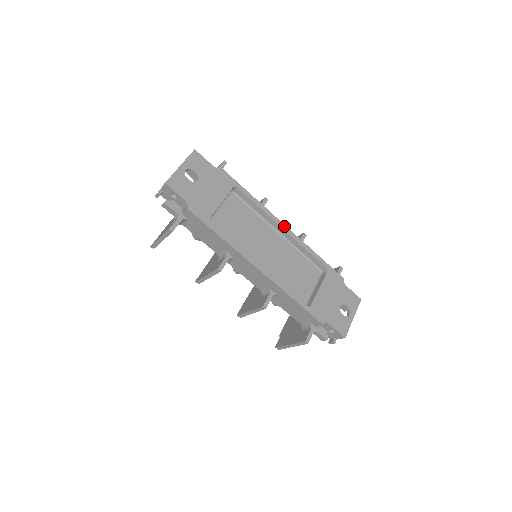
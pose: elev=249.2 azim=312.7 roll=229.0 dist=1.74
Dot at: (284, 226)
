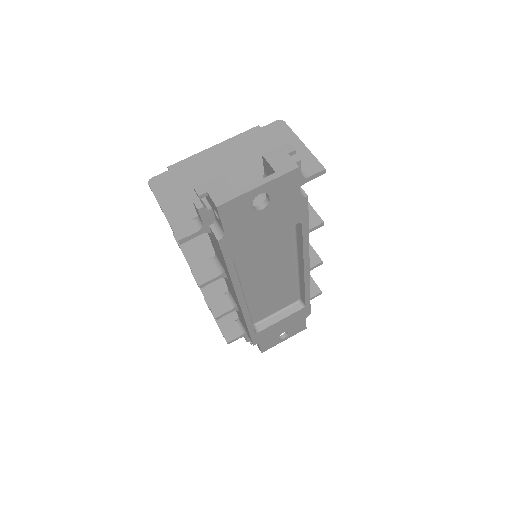
Dot at: (308, 268)
